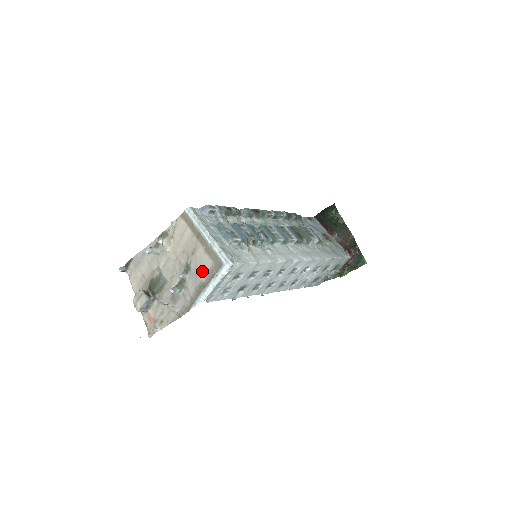
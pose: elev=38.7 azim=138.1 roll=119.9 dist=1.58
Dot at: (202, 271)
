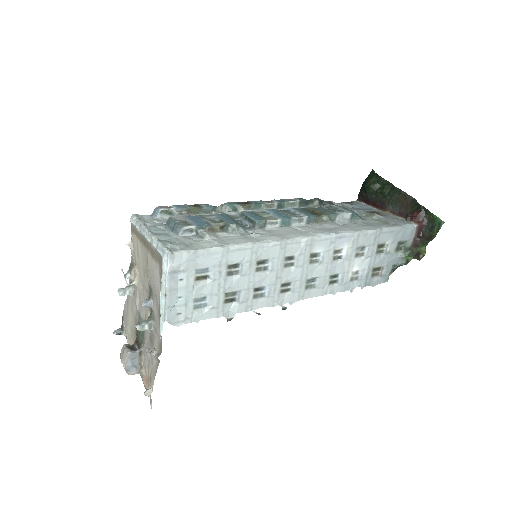
Dot at: (157, 284)
